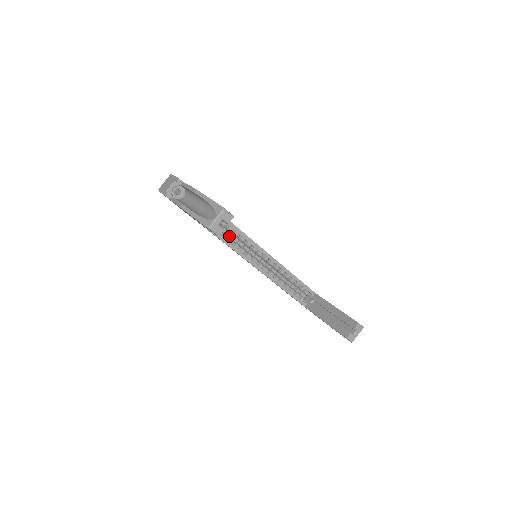
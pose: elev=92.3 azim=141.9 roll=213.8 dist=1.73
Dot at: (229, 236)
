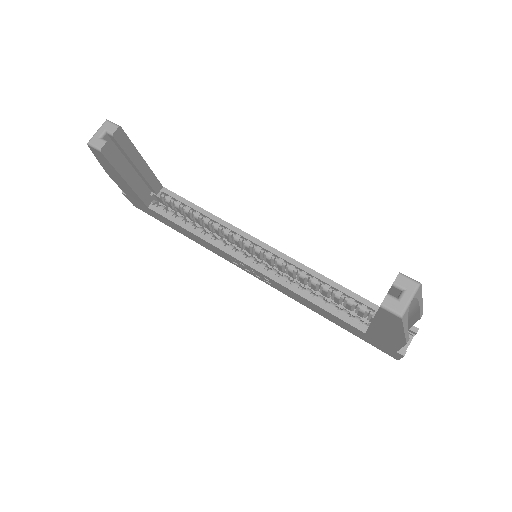
Dot at: occluded
